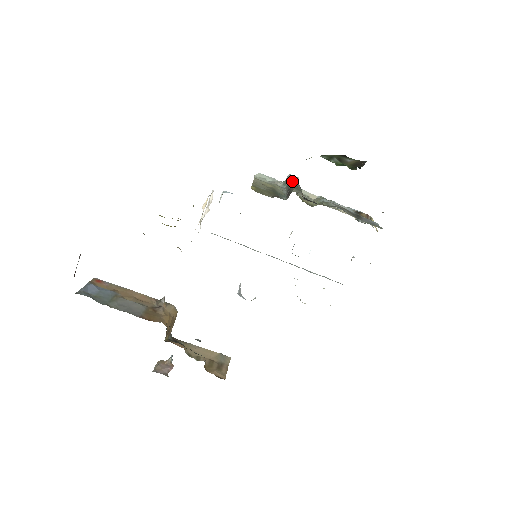
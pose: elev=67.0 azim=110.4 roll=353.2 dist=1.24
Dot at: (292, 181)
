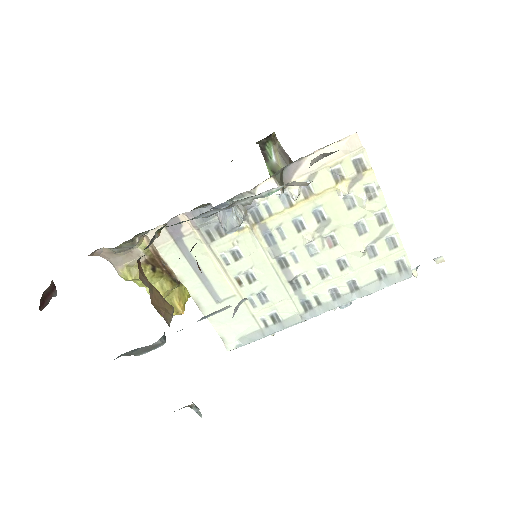
Dot at: occluded
